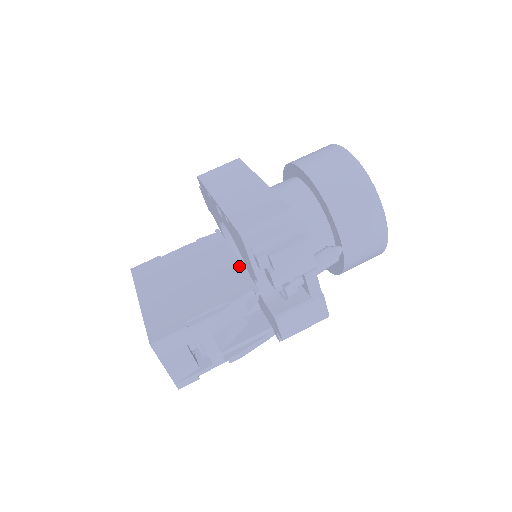
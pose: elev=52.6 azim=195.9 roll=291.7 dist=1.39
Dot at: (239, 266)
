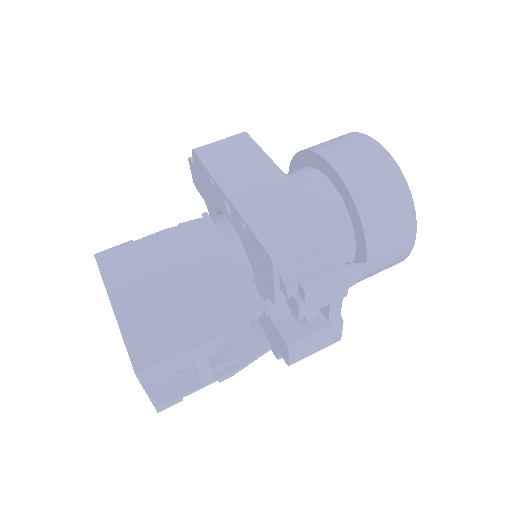
Dot at: (240, 272)
